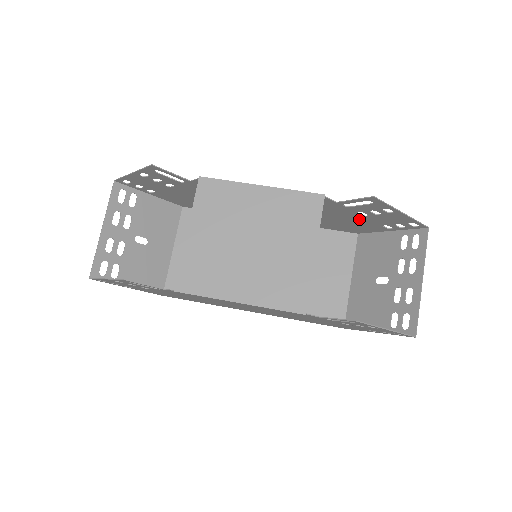
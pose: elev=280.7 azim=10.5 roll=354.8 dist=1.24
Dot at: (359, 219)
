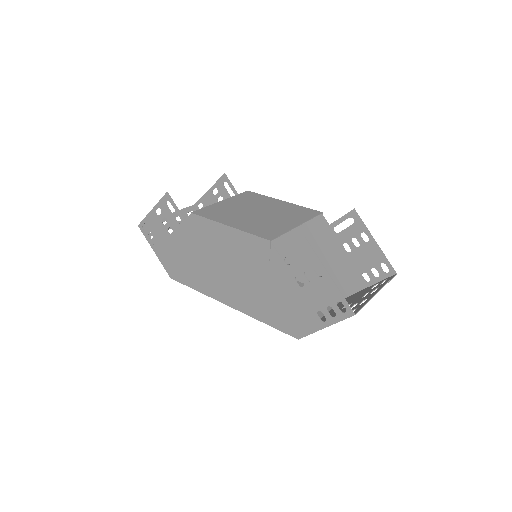
Dot at: (344, 261)
